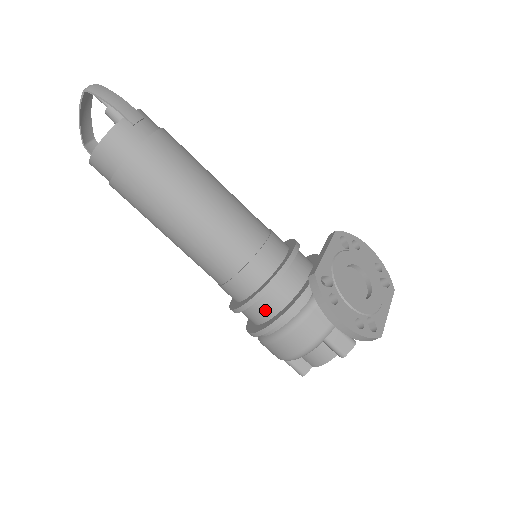
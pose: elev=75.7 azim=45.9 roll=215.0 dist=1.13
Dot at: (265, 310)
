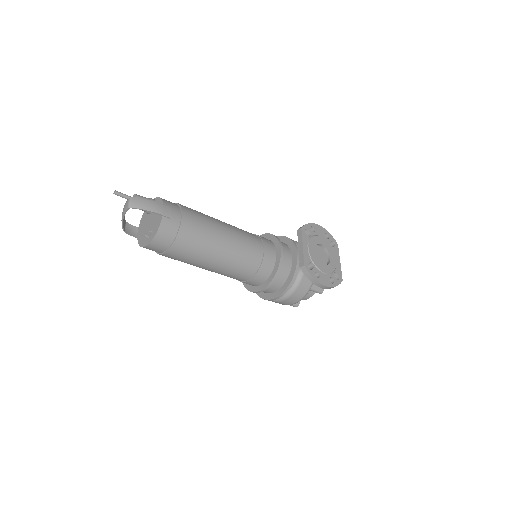
Dot at: (274, 287)
